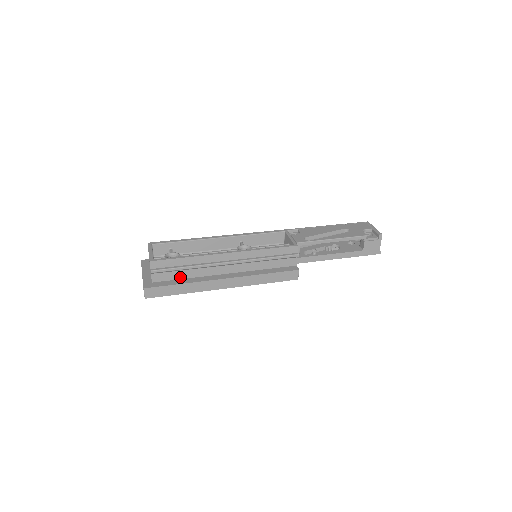
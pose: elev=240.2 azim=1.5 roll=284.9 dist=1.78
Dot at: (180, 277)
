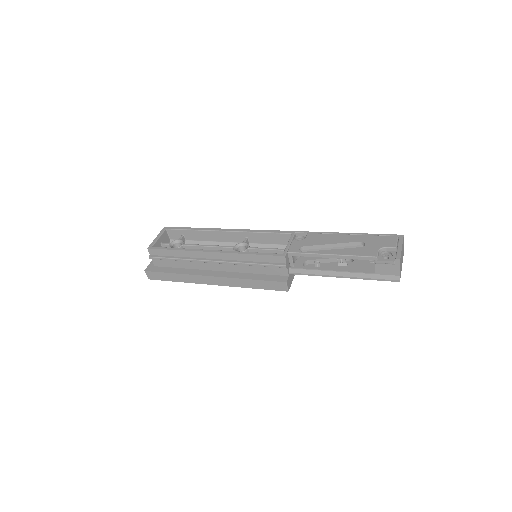
Dot at: (176, 266)
